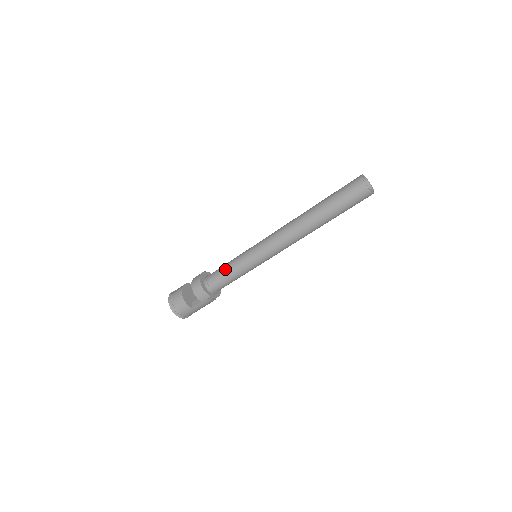
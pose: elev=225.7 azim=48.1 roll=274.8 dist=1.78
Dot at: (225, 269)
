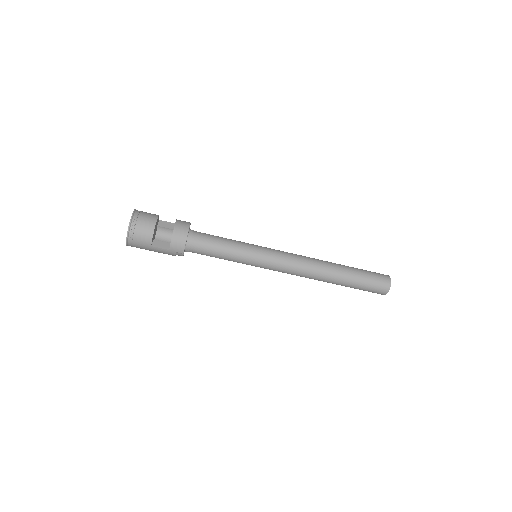
Dot at: (222, 243)
